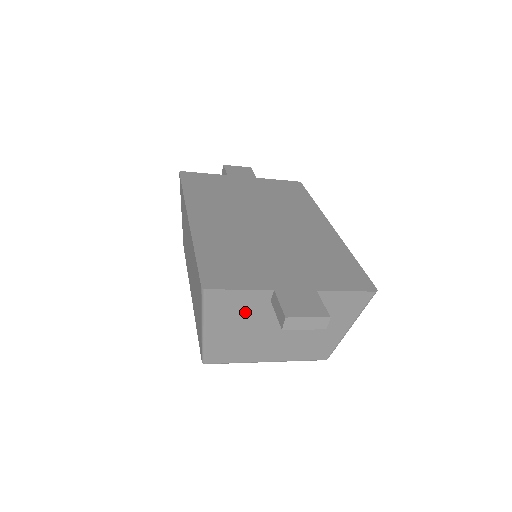
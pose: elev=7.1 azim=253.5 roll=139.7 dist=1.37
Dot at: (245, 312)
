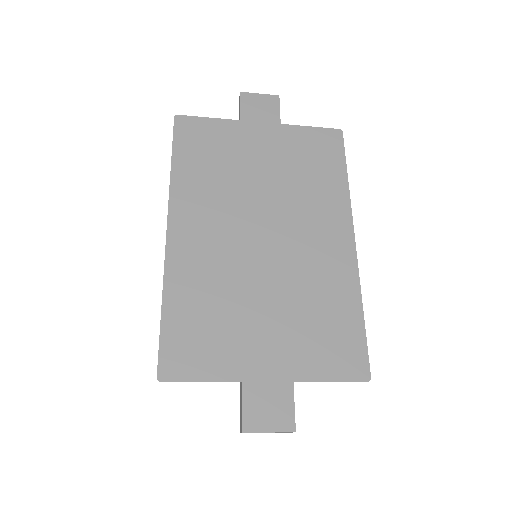
Dot at: occluded
